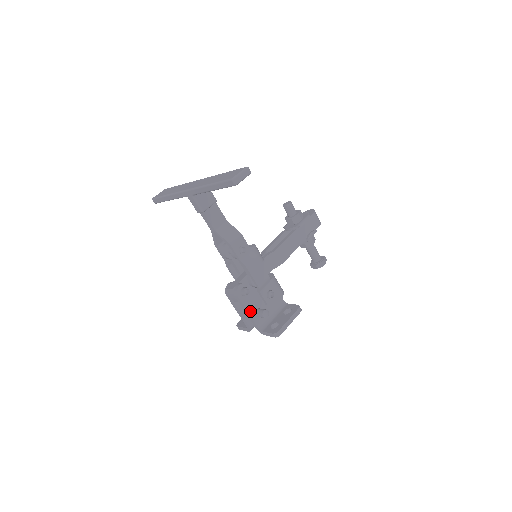
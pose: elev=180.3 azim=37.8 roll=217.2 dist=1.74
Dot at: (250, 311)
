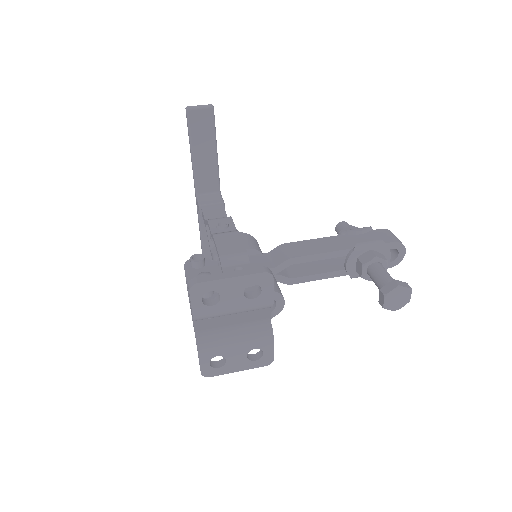
Dot at: occluded
